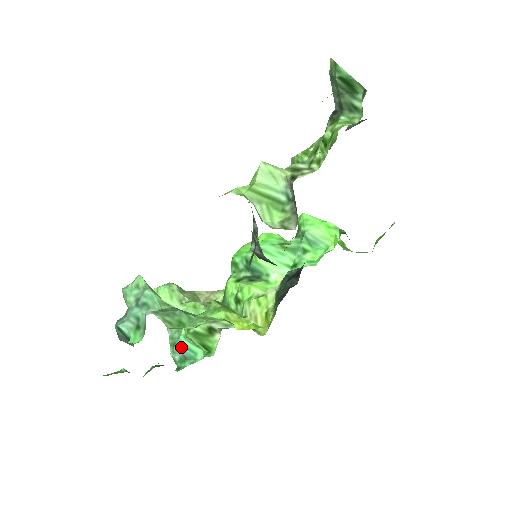
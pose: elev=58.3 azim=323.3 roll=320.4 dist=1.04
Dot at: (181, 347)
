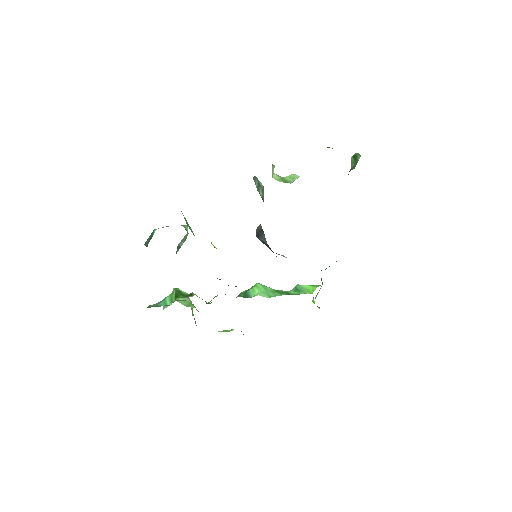
Dot at: (161, 301)
